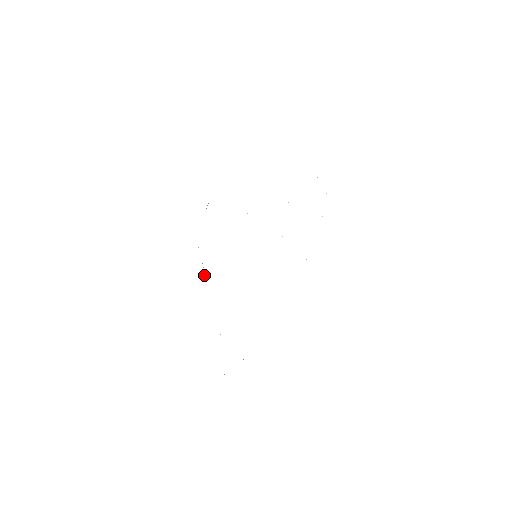
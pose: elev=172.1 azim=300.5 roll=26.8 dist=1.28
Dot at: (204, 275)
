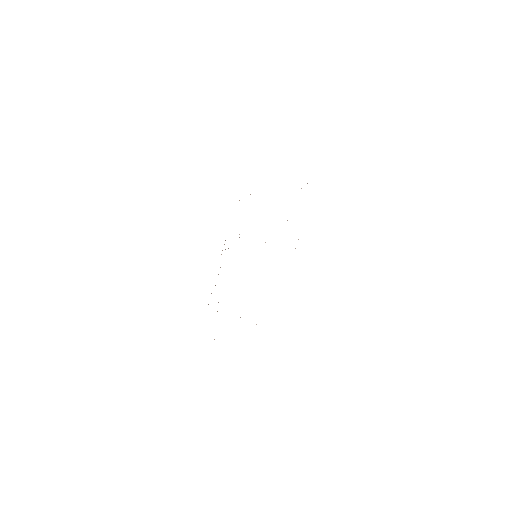
Dot at: occluded
